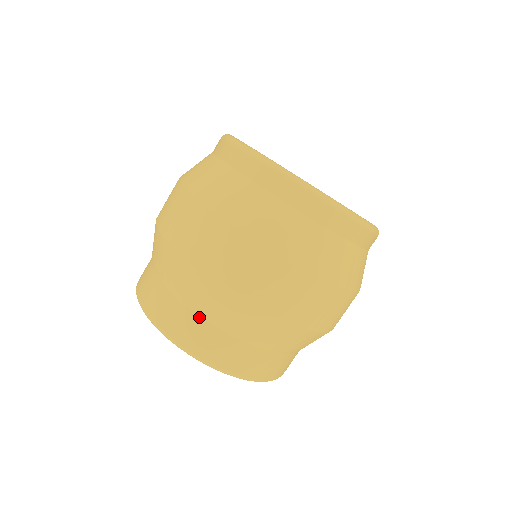
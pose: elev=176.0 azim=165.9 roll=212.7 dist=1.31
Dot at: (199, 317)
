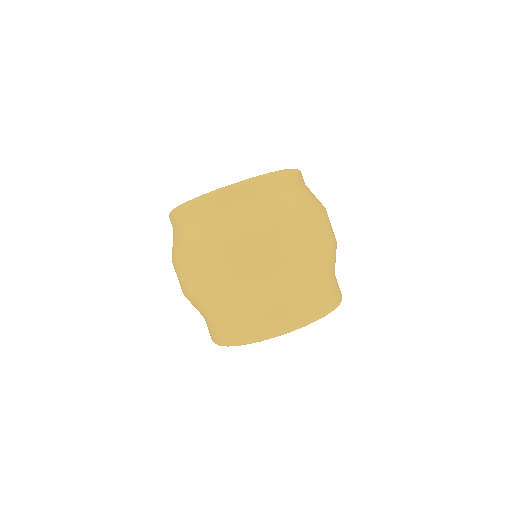
Dot at: (244, 314)
